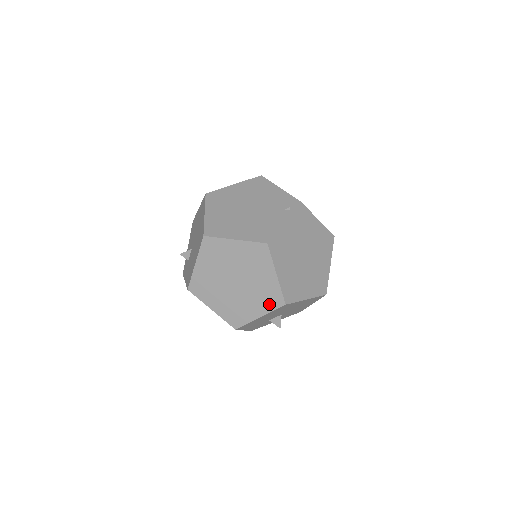
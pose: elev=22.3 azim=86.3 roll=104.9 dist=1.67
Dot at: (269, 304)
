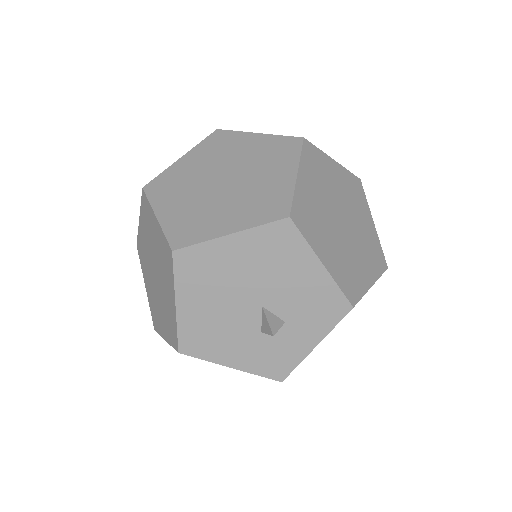
Dot at: (169, 271)
